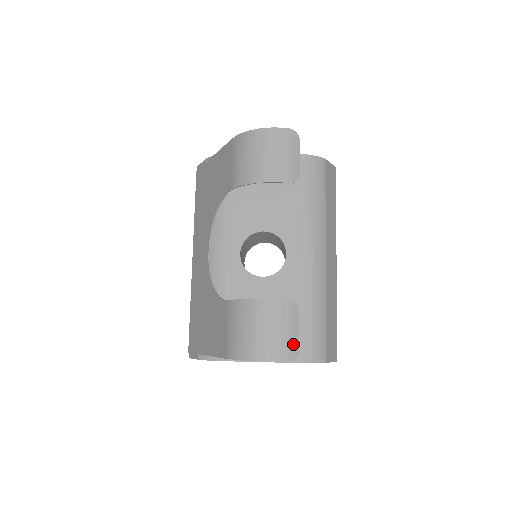
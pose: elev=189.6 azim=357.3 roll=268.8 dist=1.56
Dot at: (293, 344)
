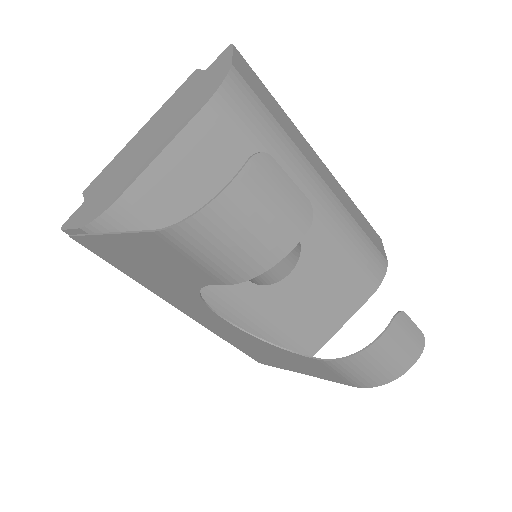
Dot at: (418, 338)
